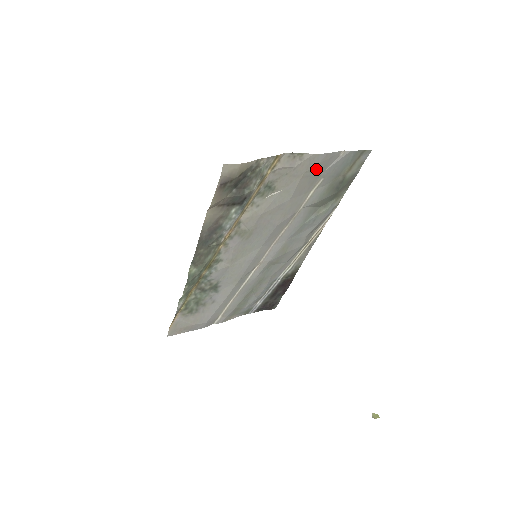
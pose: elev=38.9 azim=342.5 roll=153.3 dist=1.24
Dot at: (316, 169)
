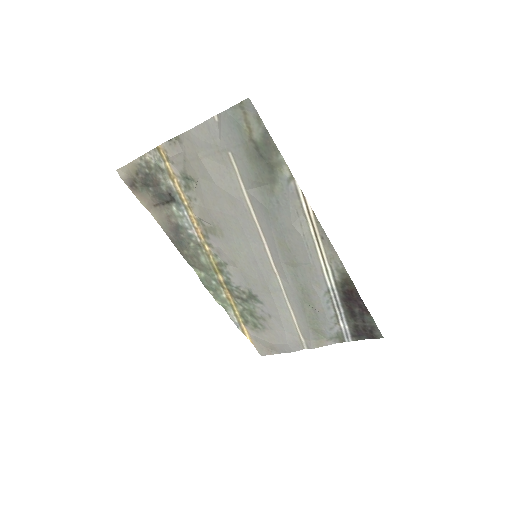
Dot at: (207, 145)
